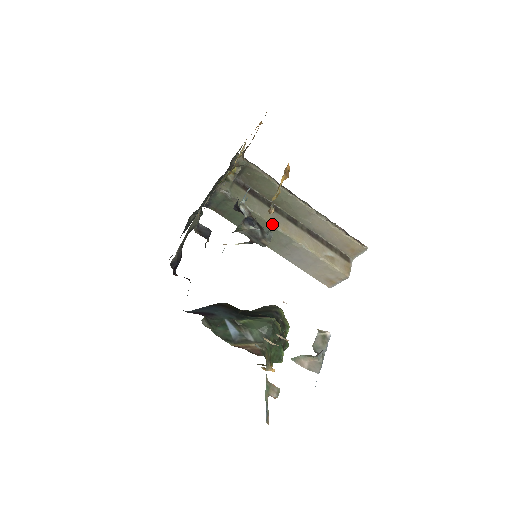
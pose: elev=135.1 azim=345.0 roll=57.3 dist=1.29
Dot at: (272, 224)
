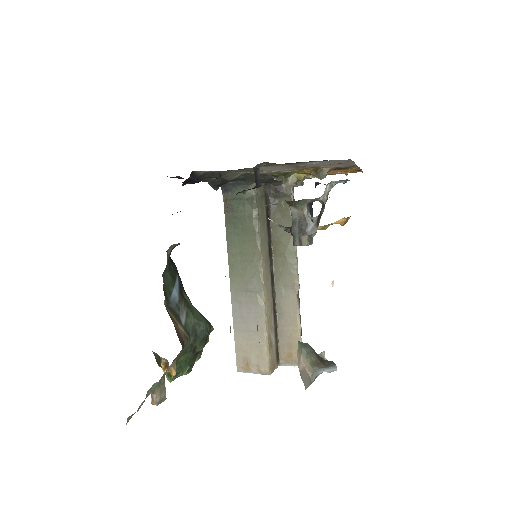
Dot at: (261, 260)
